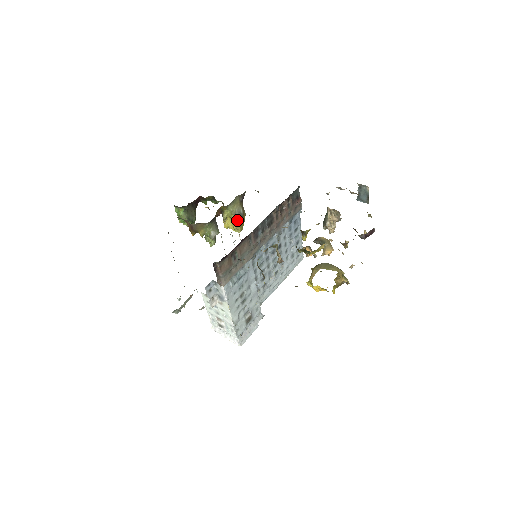
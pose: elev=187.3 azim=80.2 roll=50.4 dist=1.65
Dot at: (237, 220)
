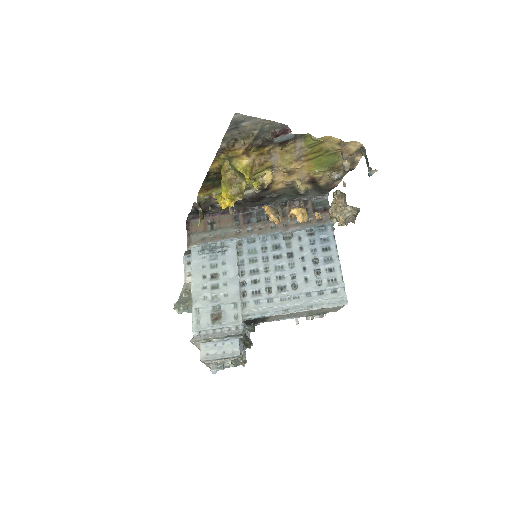
Dot at: occluded
